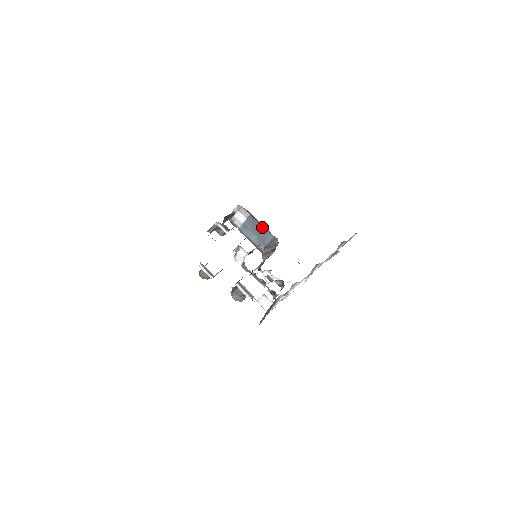
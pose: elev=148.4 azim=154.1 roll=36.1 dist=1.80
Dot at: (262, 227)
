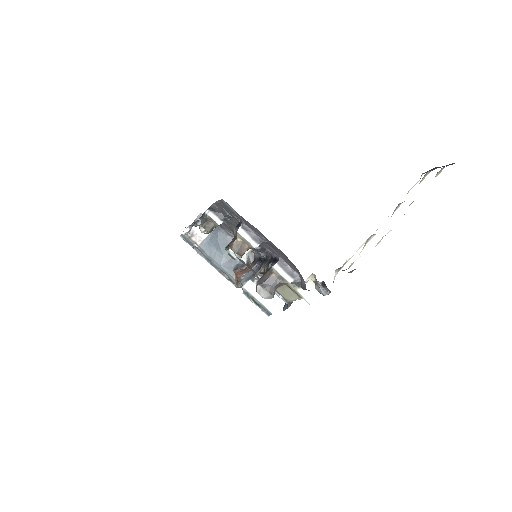
Dot at: occluded
